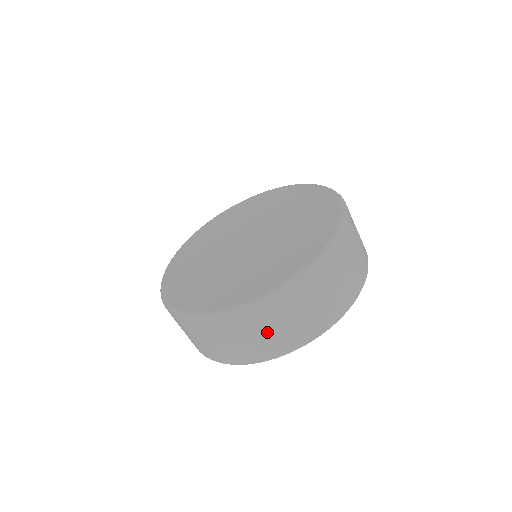
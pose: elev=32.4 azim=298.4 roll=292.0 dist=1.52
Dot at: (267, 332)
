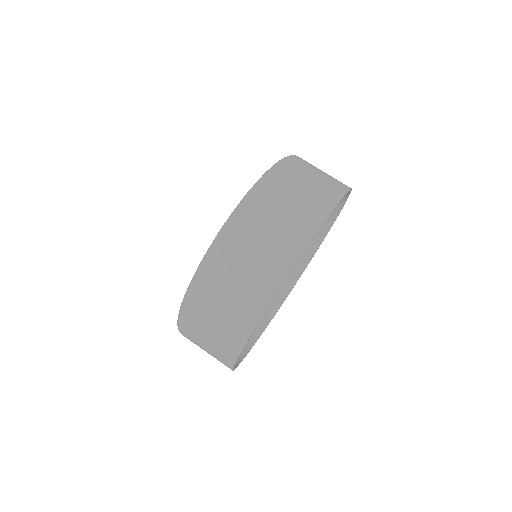
Dot at: (213, 324)
